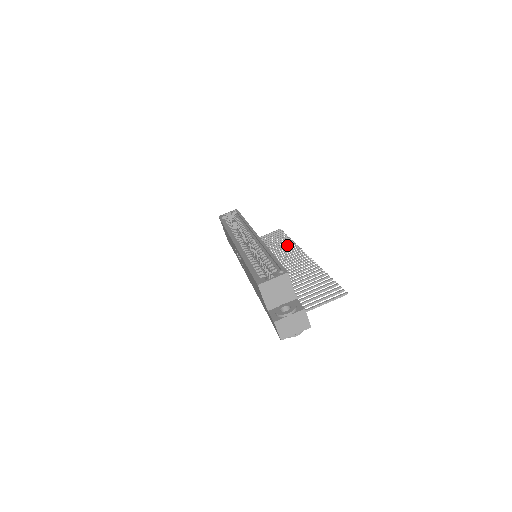
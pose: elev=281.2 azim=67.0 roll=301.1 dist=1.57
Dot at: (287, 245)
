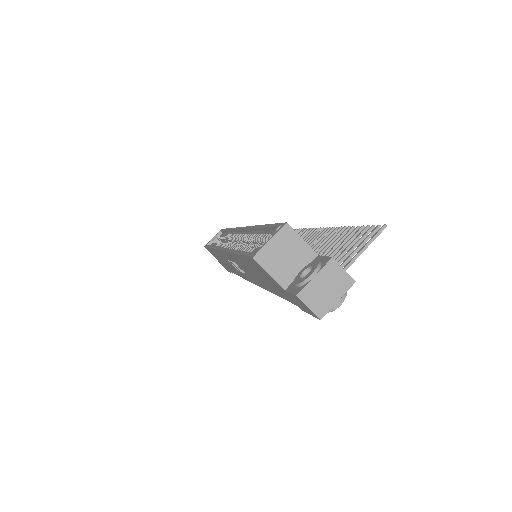
Dot at: occluded
